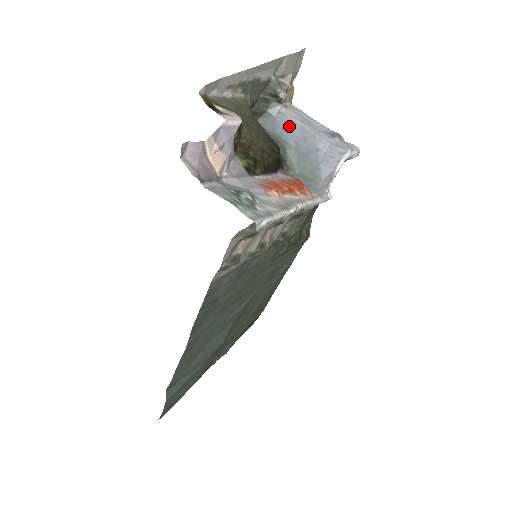
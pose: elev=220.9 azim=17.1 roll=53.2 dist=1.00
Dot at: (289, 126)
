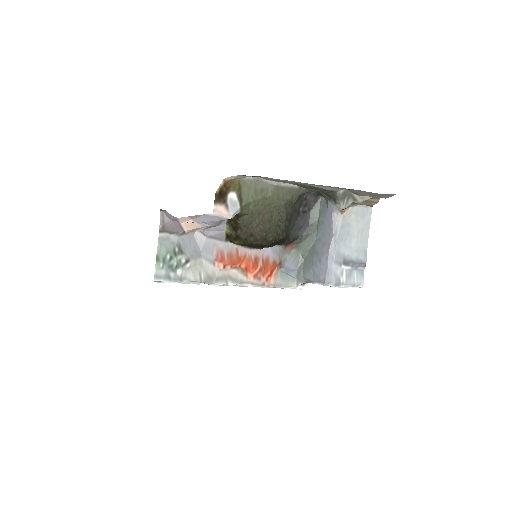
Dot at: (327, 226)
